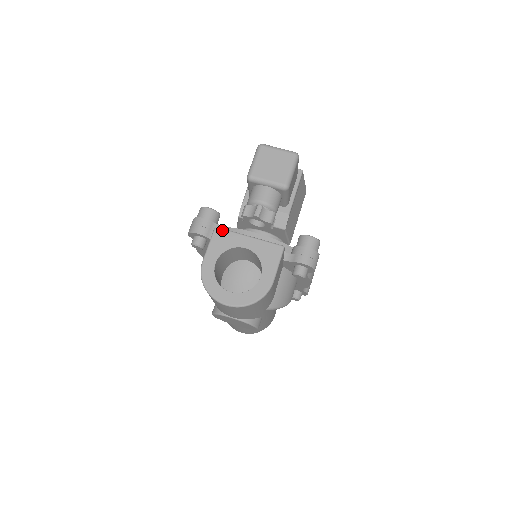
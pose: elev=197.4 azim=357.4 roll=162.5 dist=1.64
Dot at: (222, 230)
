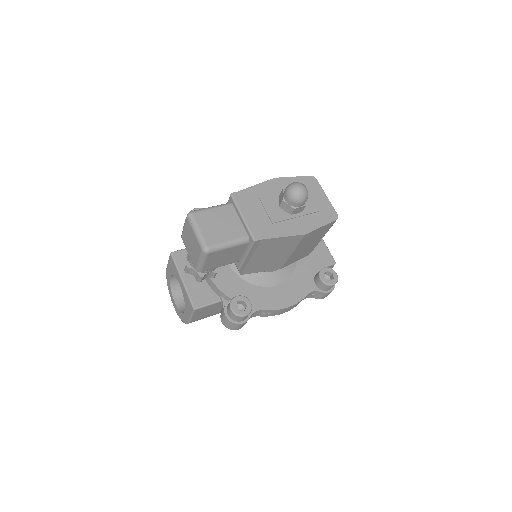
Dot at: (172, 259)
